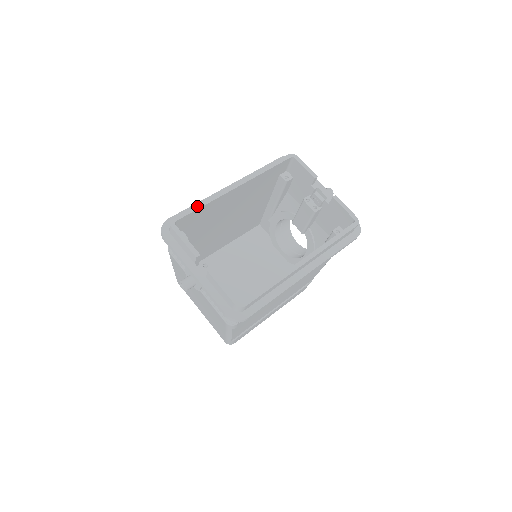
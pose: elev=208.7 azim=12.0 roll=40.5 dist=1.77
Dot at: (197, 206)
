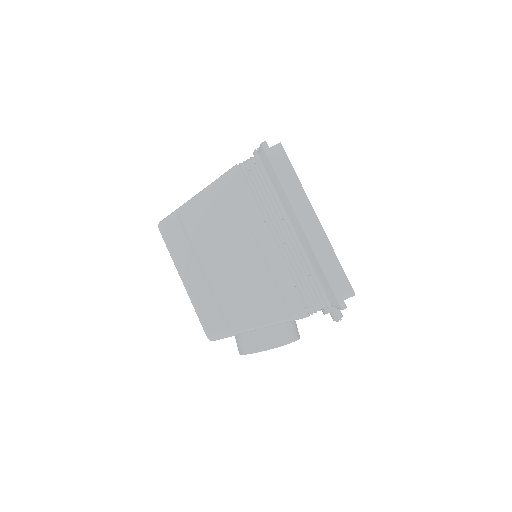
Dot at: occluded
